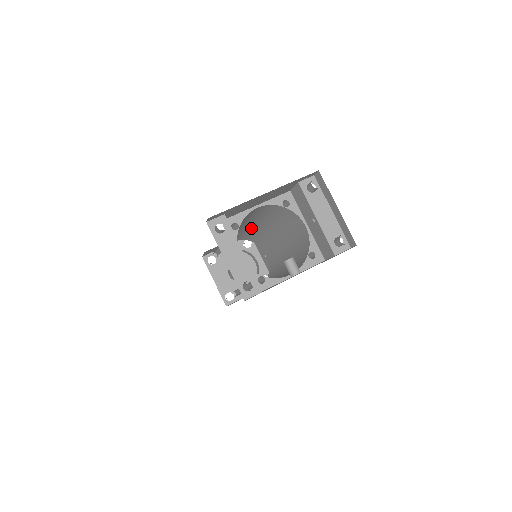
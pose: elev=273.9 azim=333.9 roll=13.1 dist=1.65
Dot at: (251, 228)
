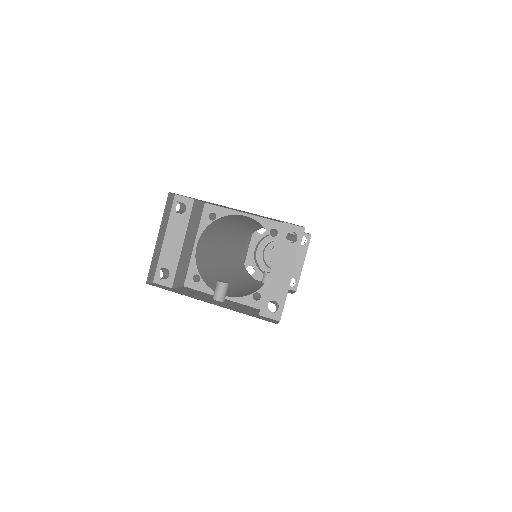
Dot at: occluded
